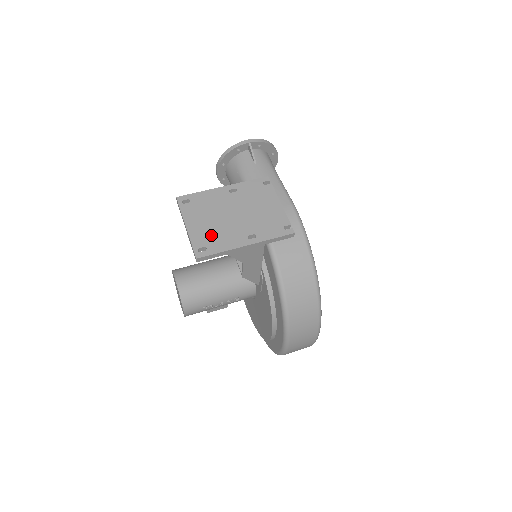
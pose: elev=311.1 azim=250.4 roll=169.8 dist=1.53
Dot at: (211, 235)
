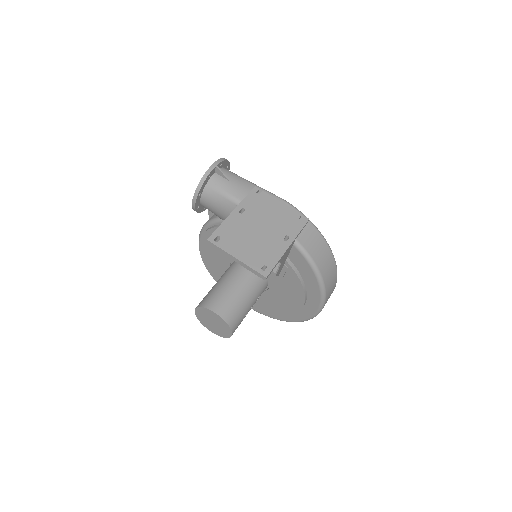
Dot at: (259, 254)
